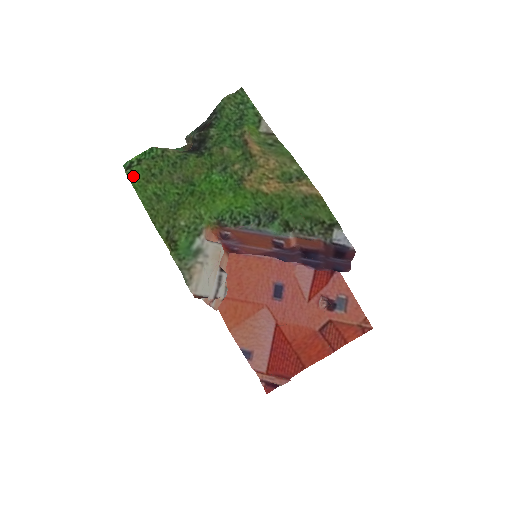
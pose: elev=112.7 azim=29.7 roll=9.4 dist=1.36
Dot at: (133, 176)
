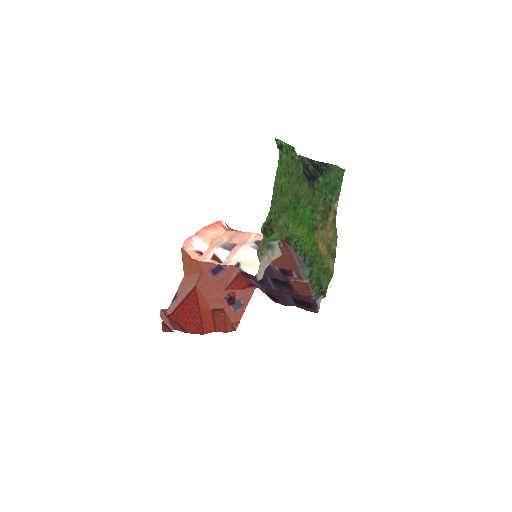
Dot at: (281, 160)
